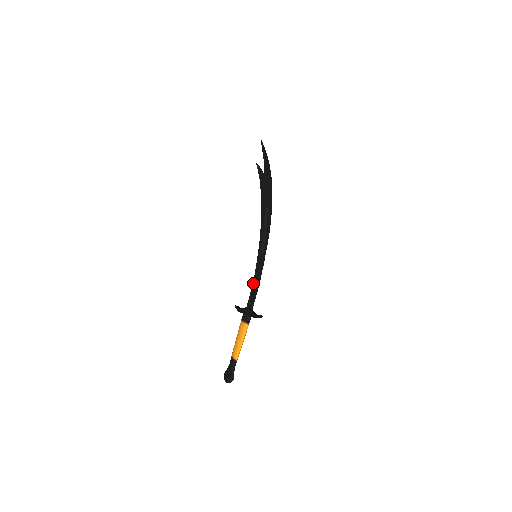
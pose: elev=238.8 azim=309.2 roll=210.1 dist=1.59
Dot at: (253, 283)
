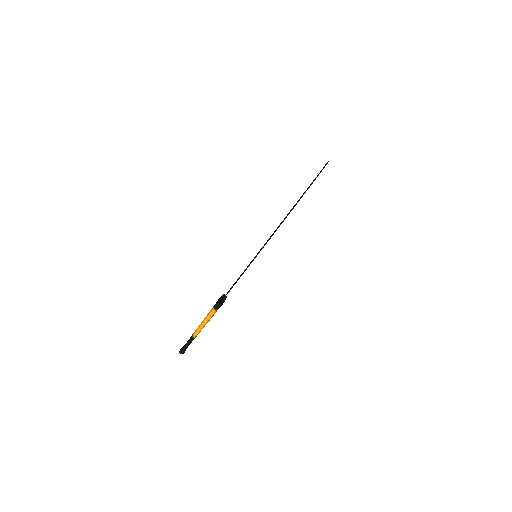
Dot at: occluded
